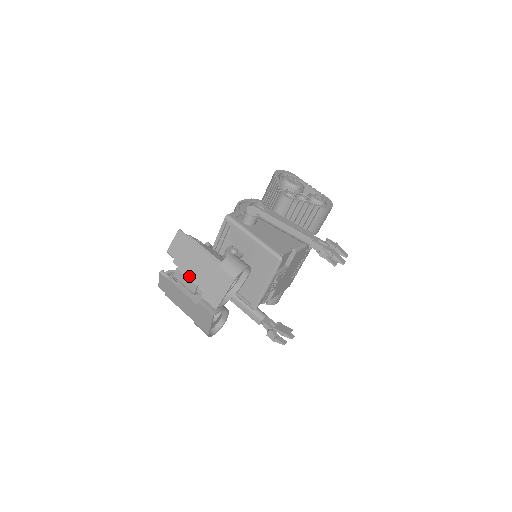
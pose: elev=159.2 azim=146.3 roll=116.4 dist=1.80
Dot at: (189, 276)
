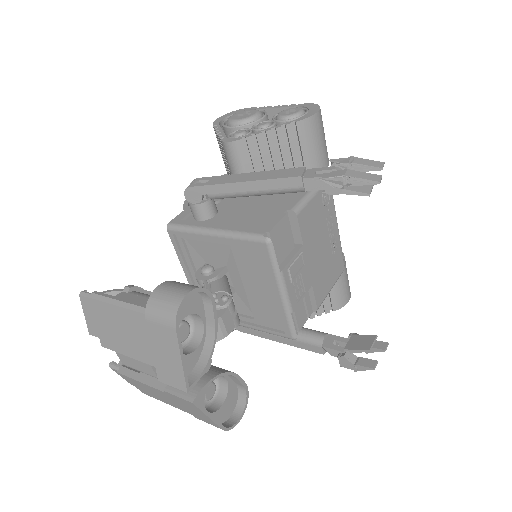
Dot at: (128, 356)
